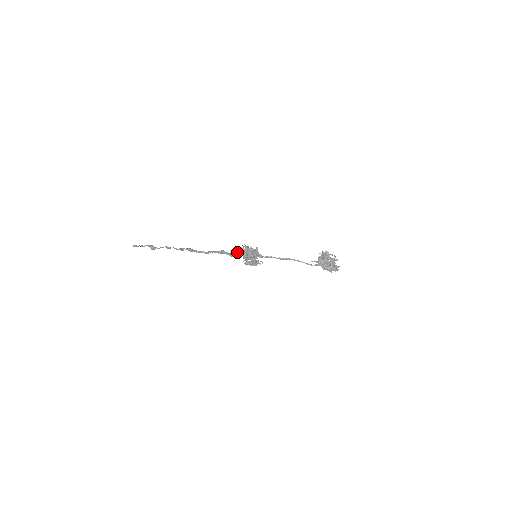
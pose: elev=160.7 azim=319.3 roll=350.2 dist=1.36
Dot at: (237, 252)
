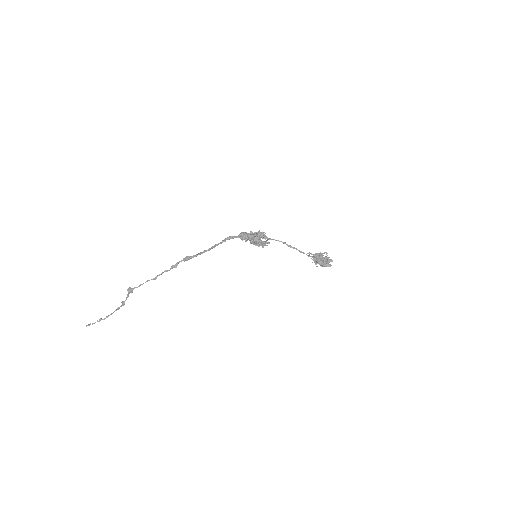
Dot at: (245, 235)
